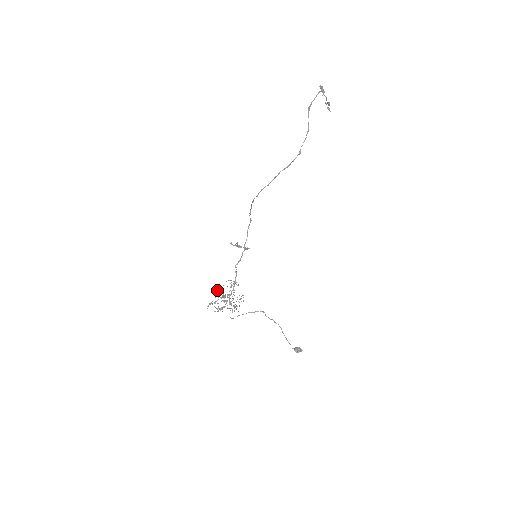
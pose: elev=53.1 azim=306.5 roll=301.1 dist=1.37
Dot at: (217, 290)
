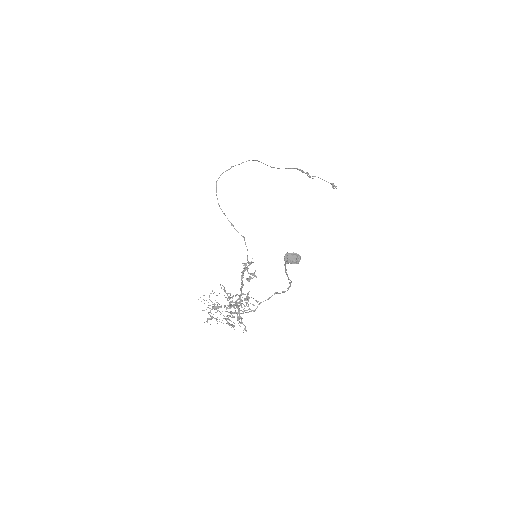
Dot at: occluded
